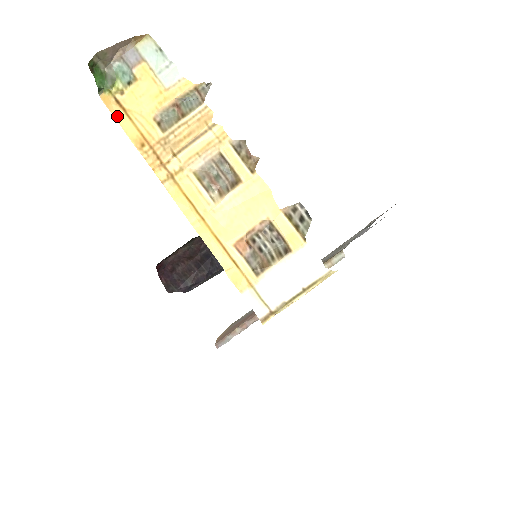
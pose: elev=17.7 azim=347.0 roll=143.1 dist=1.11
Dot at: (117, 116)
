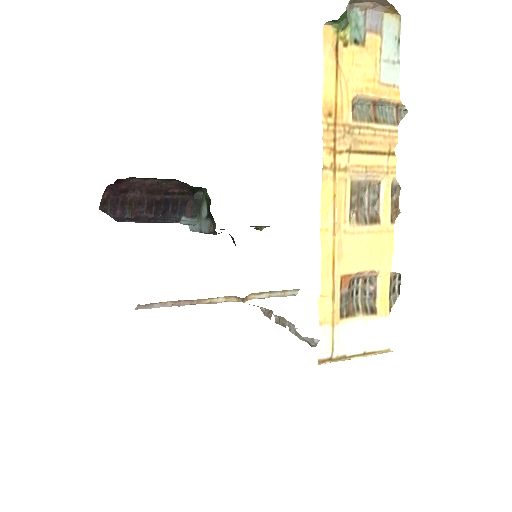
Dot at: (327, 62)
